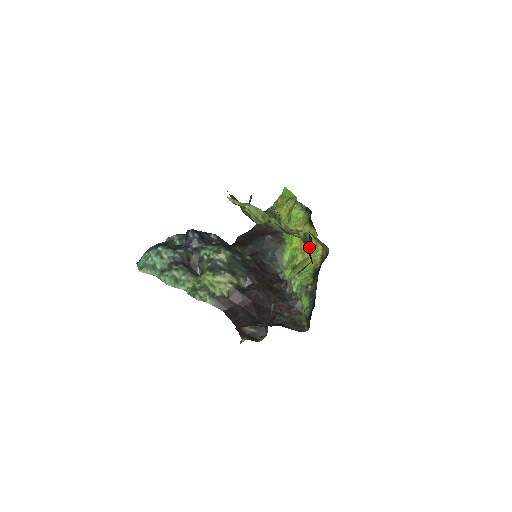
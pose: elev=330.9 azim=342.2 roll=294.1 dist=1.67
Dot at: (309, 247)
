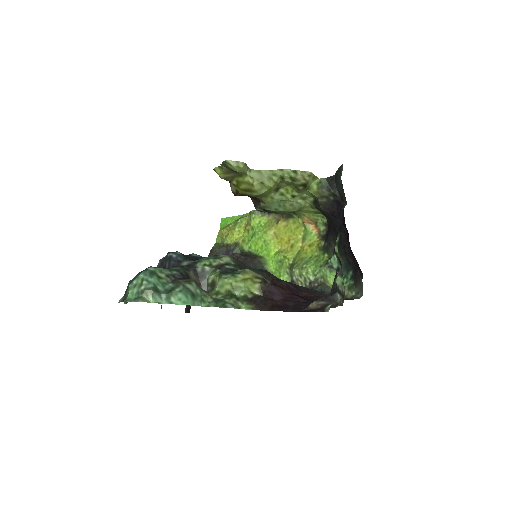
Dot at: (331, 191)
